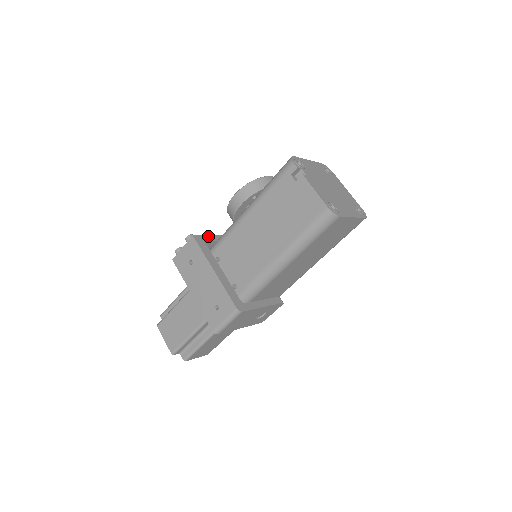
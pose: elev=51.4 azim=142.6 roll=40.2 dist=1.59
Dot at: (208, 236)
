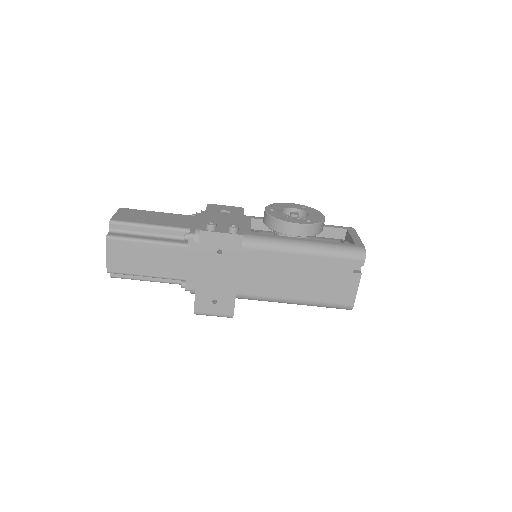
Dot at: occluded
